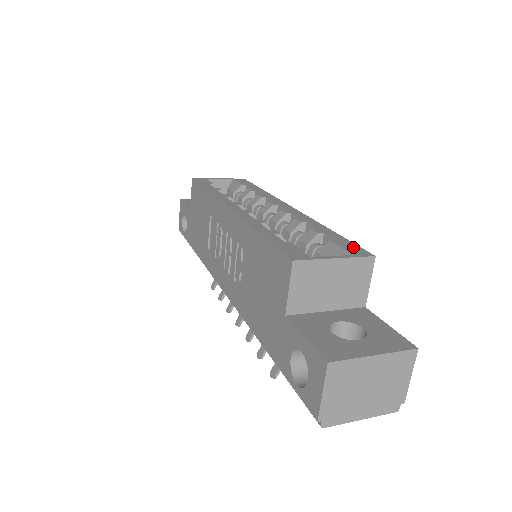
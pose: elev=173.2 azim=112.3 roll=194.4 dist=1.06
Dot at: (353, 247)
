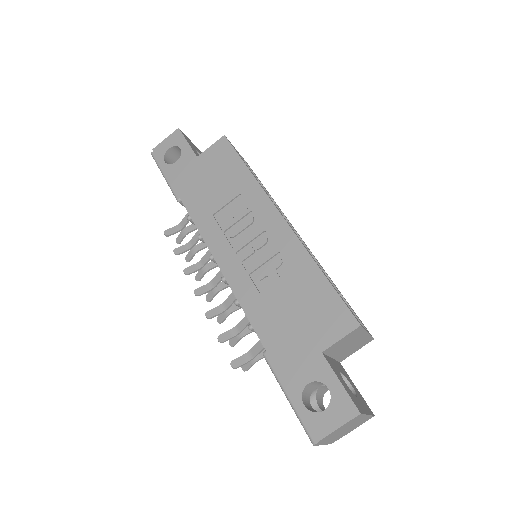
Dot at: occluded
